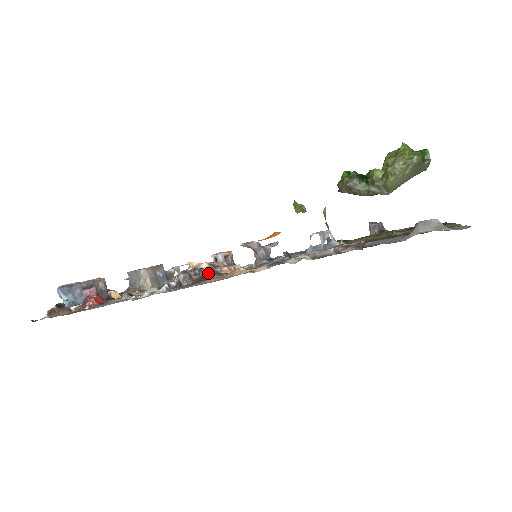
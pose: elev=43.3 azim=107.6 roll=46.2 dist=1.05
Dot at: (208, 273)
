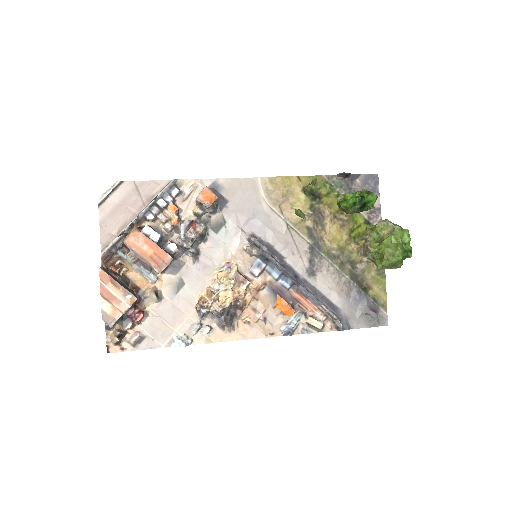
Dot at: (233, 308)
